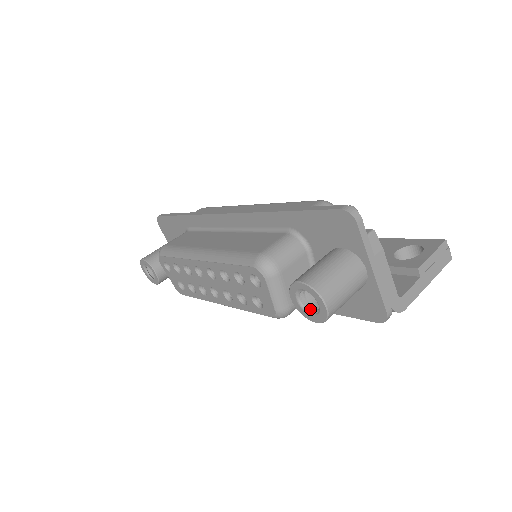
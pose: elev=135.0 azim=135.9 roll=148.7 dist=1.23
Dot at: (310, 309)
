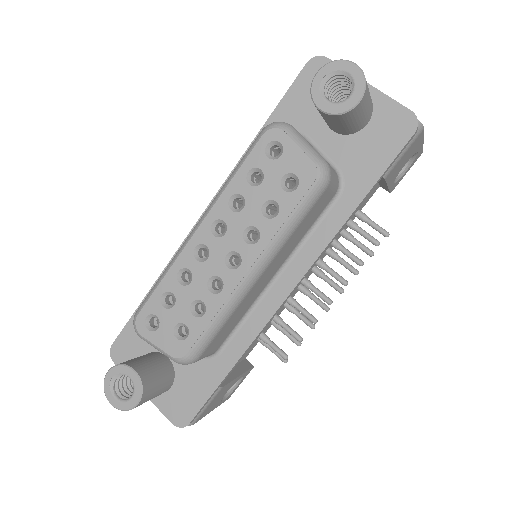
Dot at: (344, 104)
